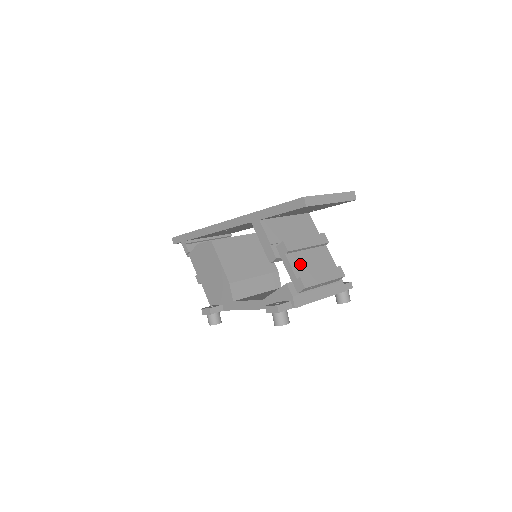
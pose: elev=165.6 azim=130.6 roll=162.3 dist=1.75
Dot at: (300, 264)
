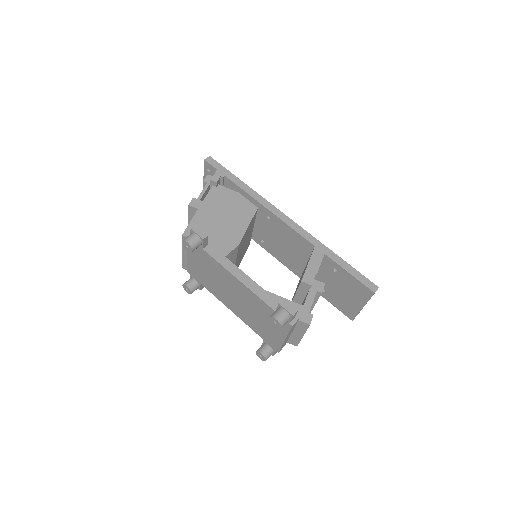
Dot at: occluded
